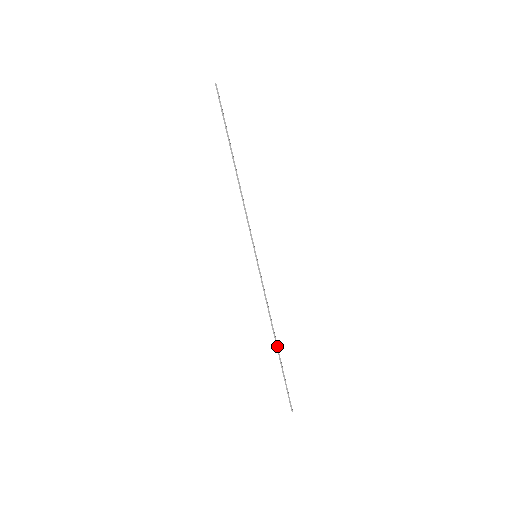
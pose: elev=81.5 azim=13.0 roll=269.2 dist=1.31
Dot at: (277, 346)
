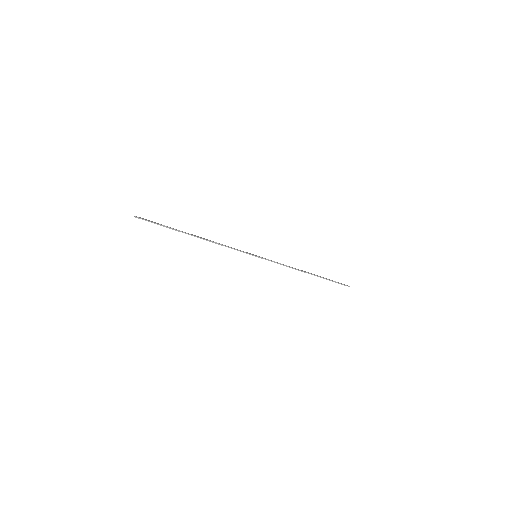
Dot at: (312, 274)
